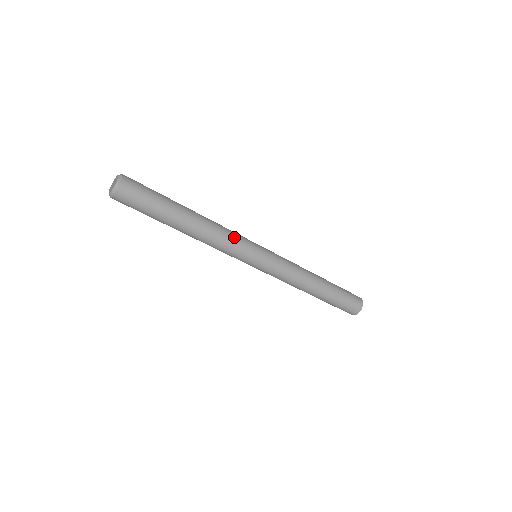
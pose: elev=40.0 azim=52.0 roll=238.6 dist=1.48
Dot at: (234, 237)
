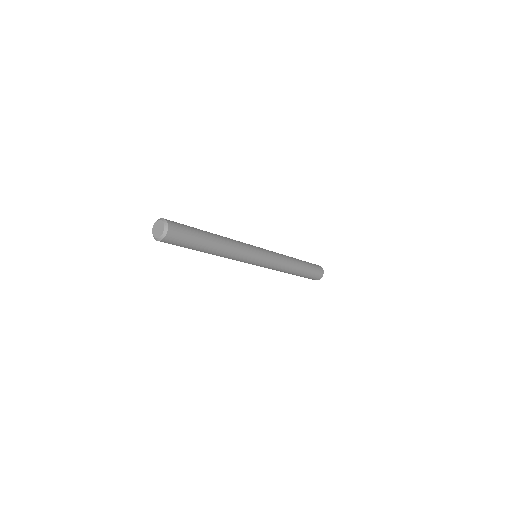
Dot at: (243, 256)
